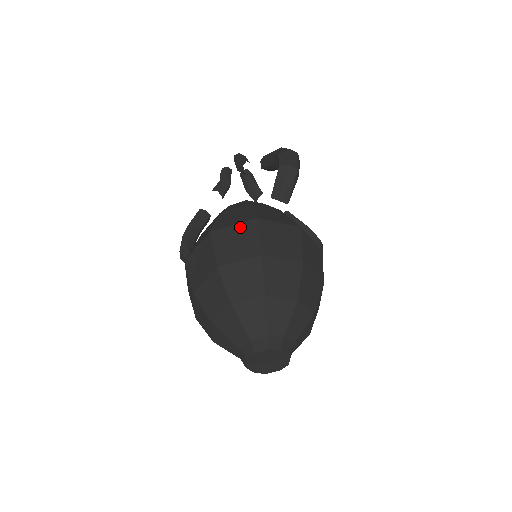
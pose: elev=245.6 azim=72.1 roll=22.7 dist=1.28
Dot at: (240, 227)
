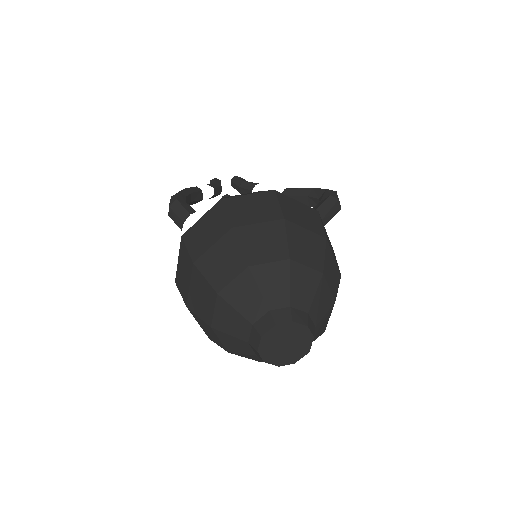
Dot at: (304, 207)
